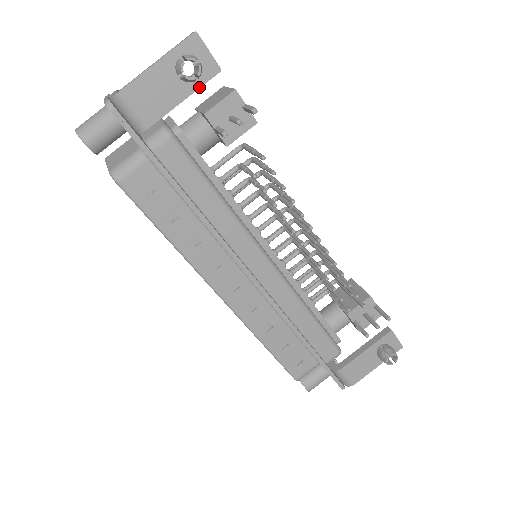
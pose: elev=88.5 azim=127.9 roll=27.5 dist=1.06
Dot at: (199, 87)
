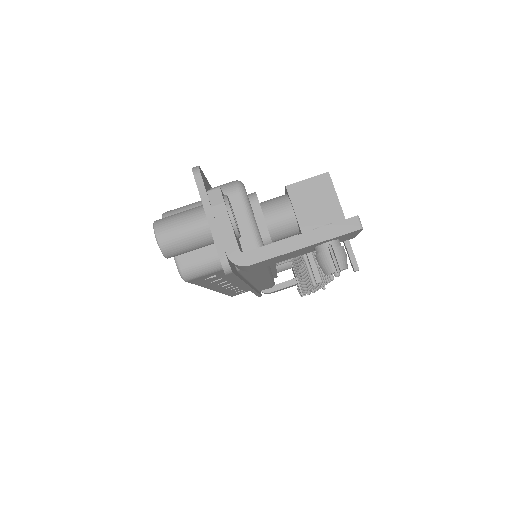
Dot at: occluded
